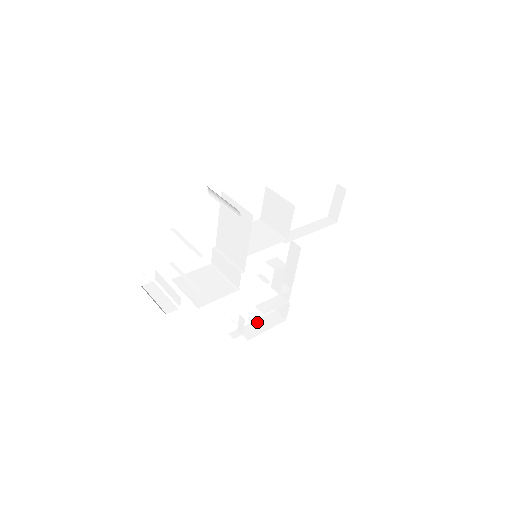
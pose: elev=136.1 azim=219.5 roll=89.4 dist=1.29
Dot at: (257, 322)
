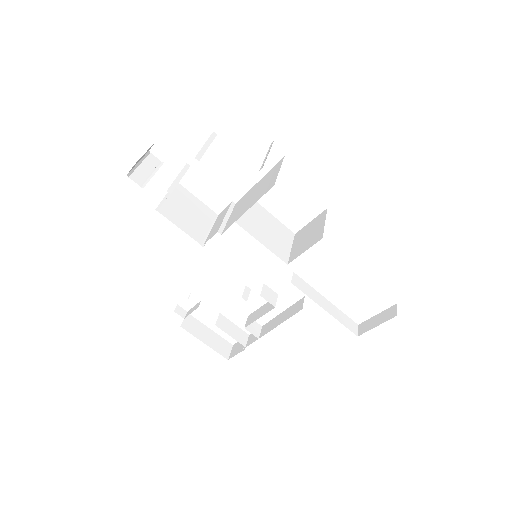
Dot at: (208, 330)
